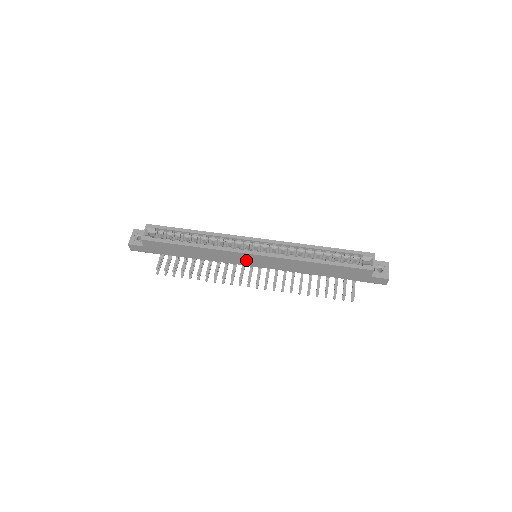
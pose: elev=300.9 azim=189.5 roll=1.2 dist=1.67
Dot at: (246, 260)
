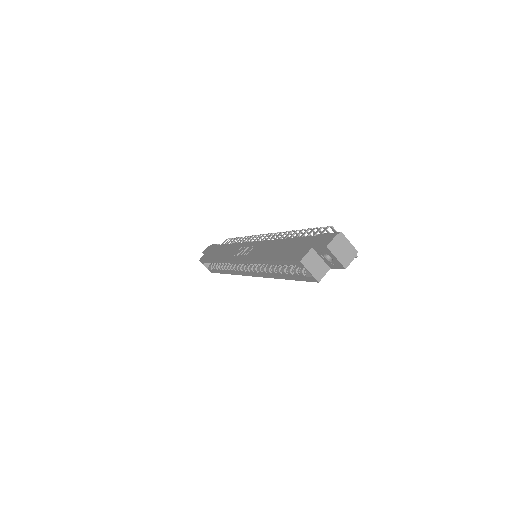
Dot at: occluded
